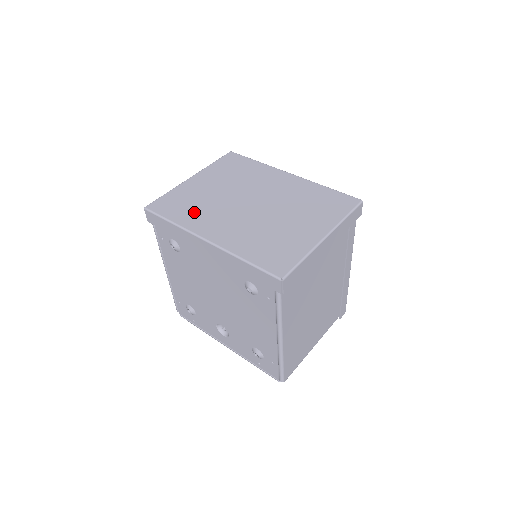
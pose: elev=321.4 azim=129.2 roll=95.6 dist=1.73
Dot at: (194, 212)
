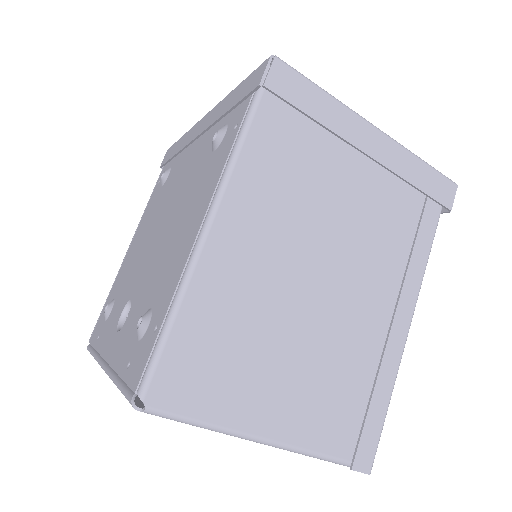
Dot at: occluded
